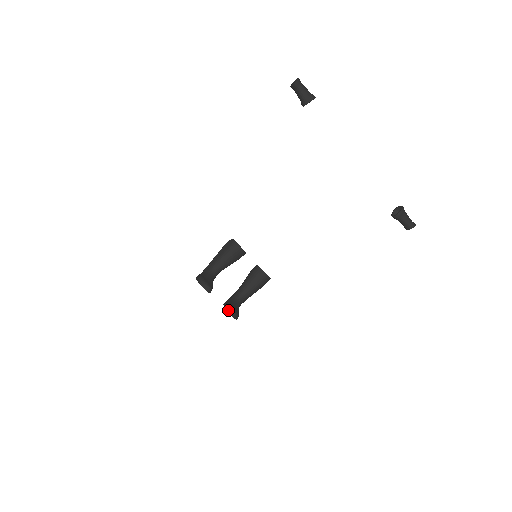
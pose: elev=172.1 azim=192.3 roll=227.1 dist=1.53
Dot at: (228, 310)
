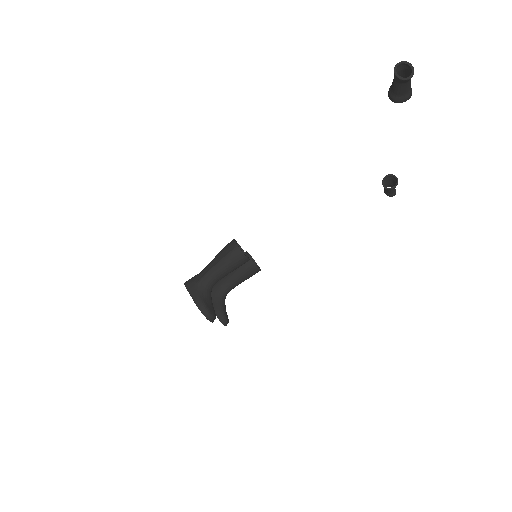
Dot at: (224, 323)
